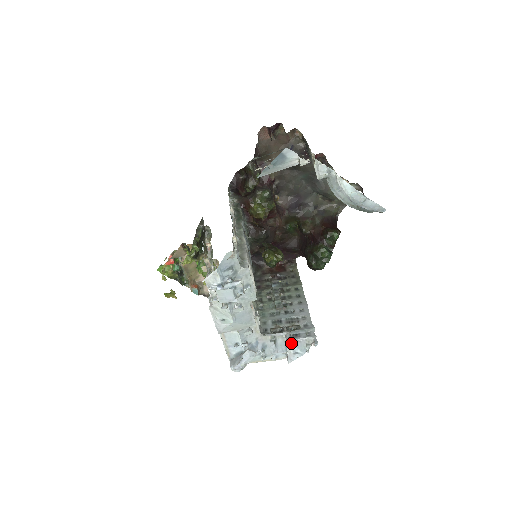
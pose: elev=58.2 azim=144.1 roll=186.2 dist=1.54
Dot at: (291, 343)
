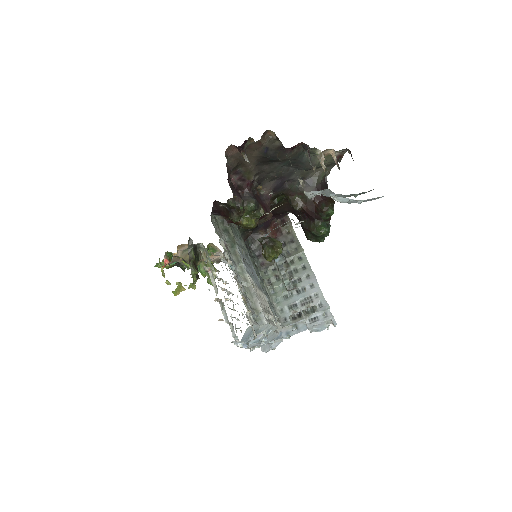
Dot at: (312, 328)
